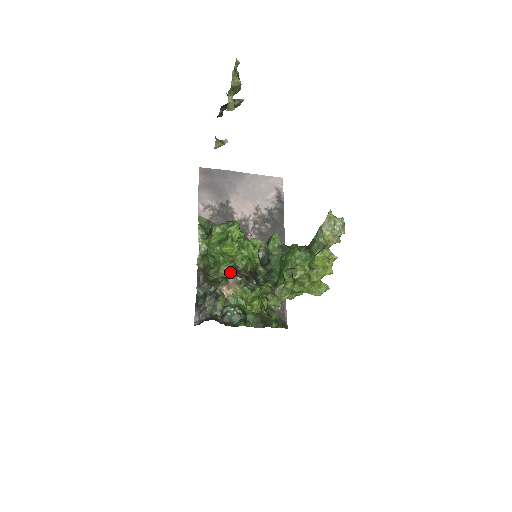
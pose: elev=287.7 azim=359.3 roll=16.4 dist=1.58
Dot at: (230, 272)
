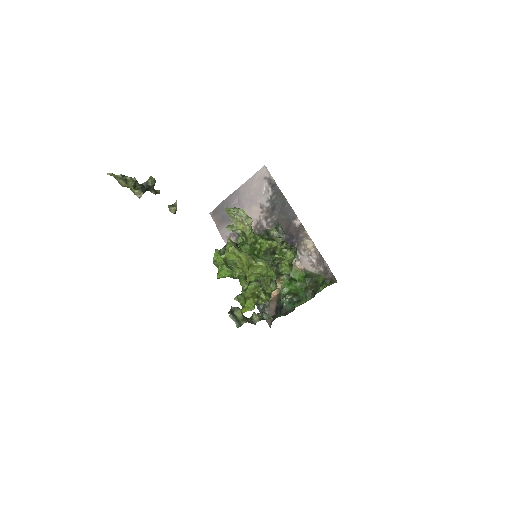
Dot at: occluded
